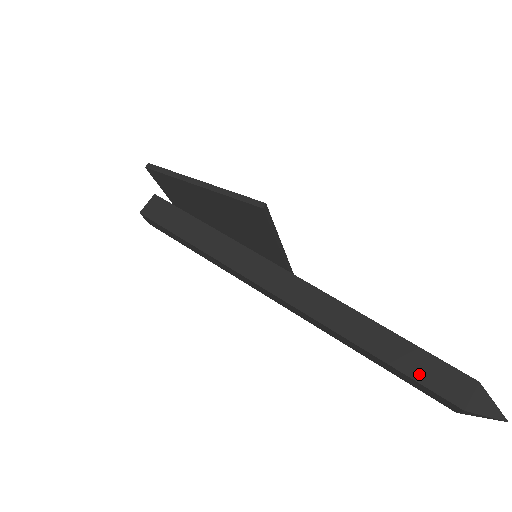
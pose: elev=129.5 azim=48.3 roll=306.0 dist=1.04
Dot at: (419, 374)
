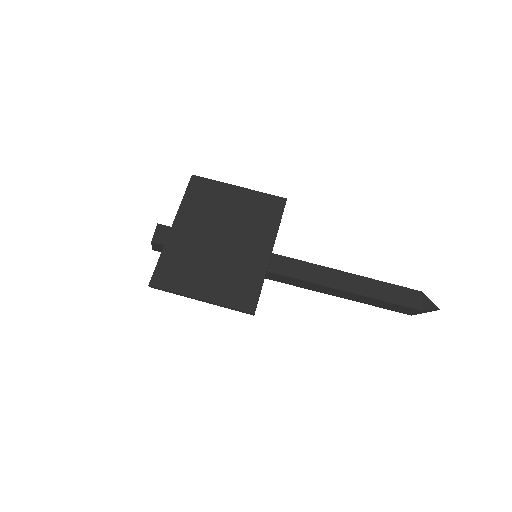
Dot at: (384, 307)
